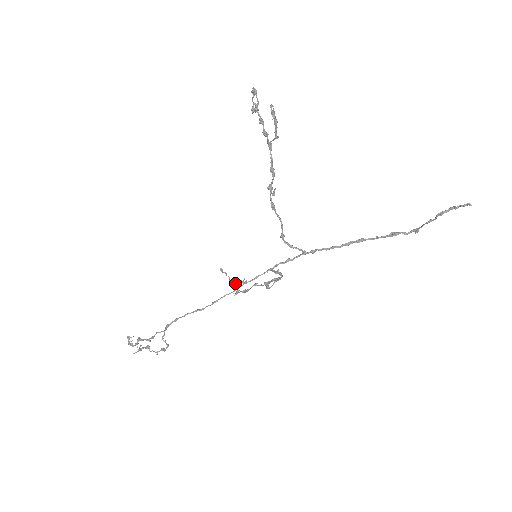
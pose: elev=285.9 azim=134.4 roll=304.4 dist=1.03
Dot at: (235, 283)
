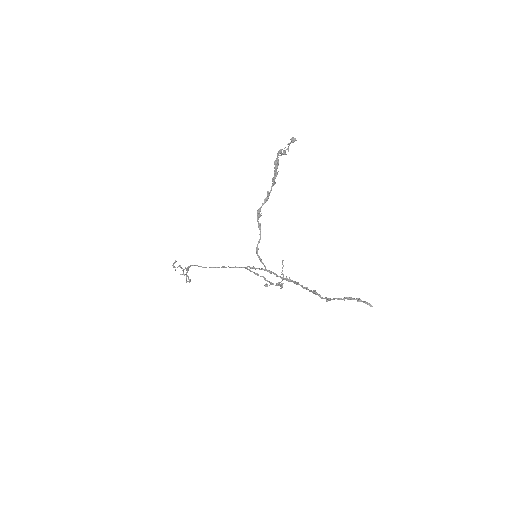
Dot at: (283, 277)
